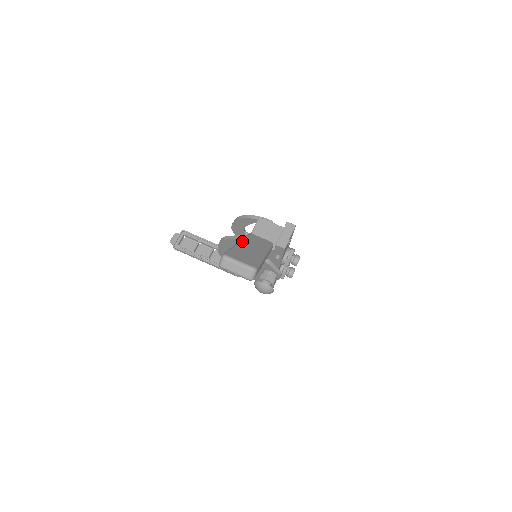
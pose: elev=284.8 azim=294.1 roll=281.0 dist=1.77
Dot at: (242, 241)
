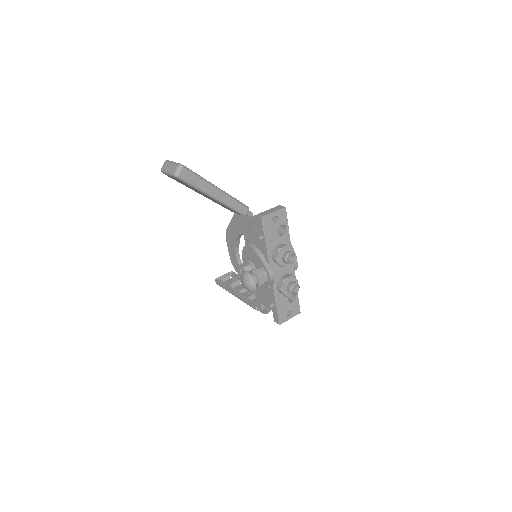
Dot at: occluded
